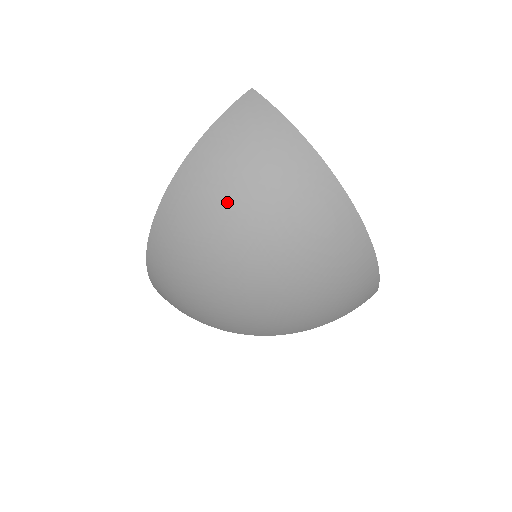
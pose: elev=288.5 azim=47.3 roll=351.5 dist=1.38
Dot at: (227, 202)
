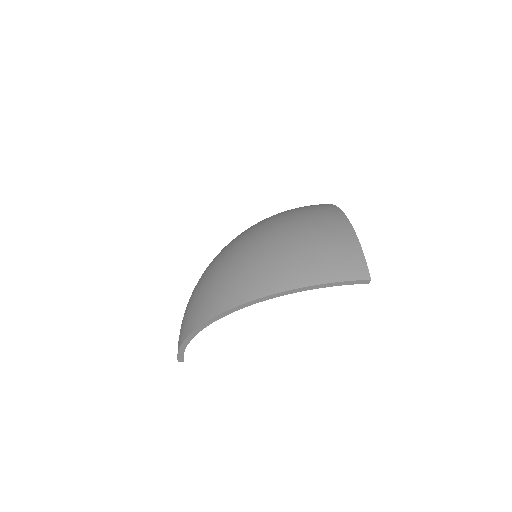
Dot at: occluded
